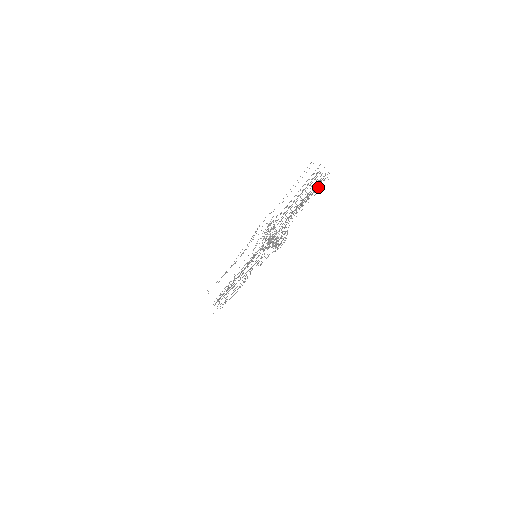
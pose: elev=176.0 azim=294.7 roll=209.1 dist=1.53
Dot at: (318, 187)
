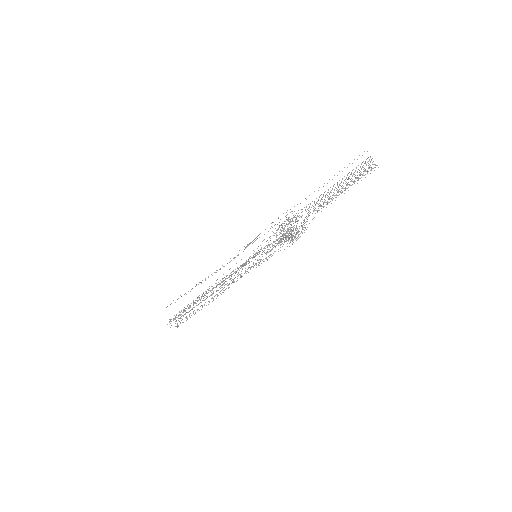
Dot at: (365, 174)
